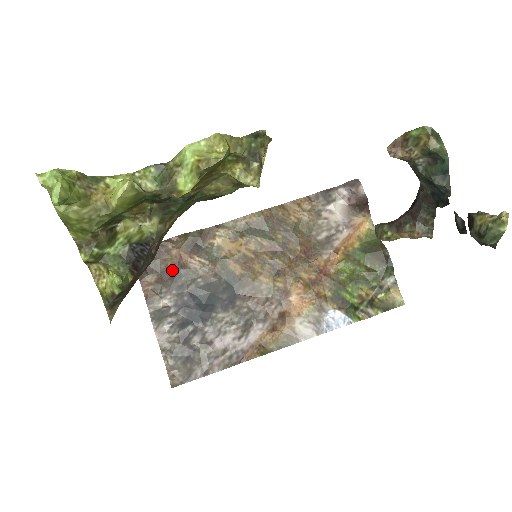
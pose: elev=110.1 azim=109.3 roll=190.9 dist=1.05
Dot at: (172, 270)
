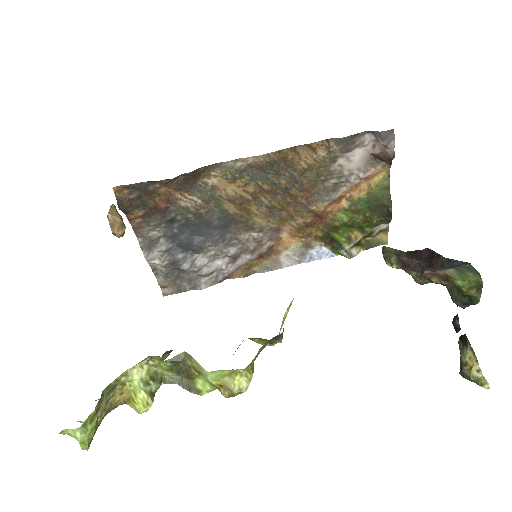
Dot at: (161, 206)
